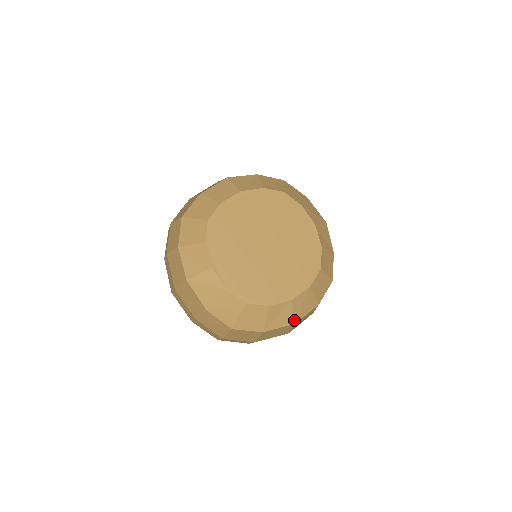
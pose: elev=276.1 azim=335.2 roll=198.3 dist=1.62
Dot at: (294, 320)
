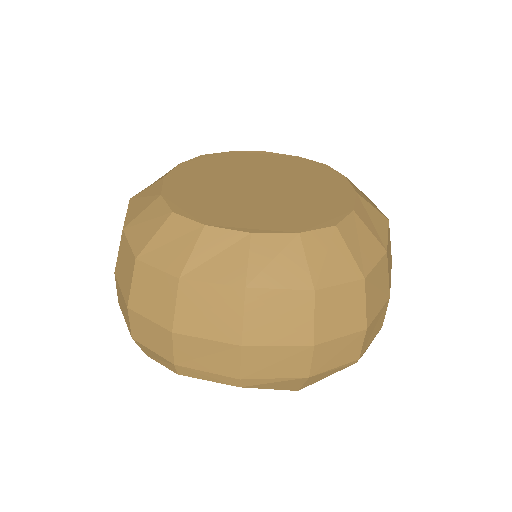
Dot at: (383, 217)
